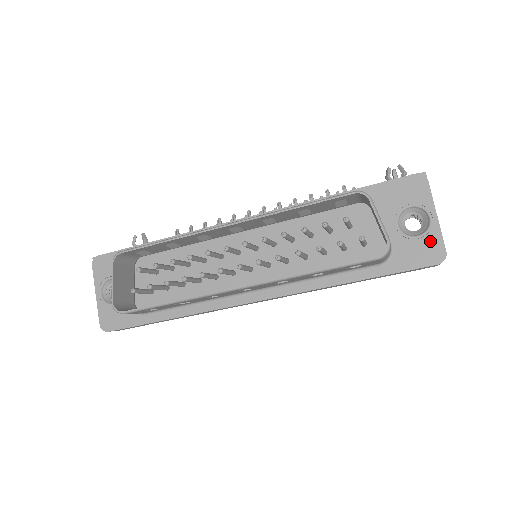
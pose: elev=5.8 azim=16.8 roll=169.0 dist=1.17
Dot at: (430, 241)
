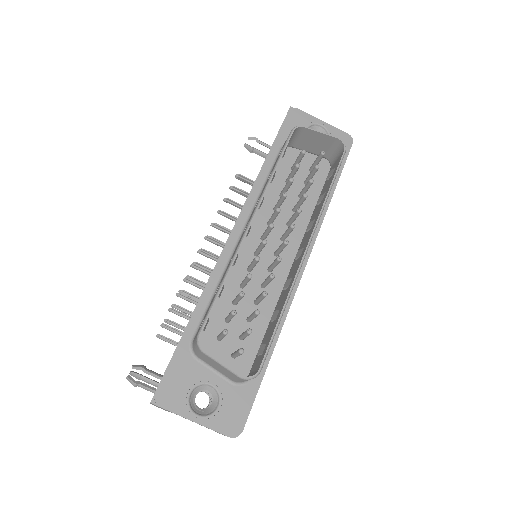
Dot at: (336, 136)
